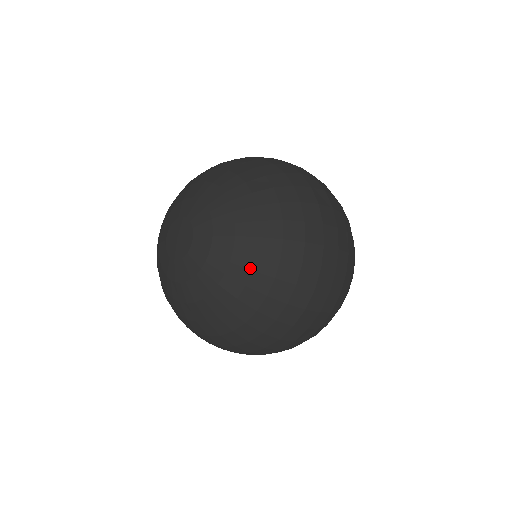
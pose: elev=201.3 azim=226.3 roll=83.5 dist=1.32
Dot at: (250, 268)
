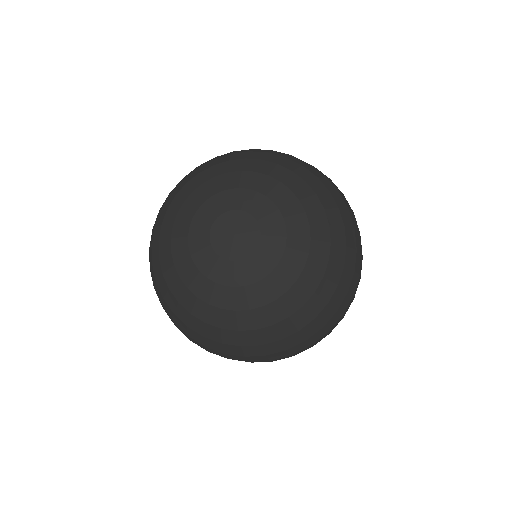
Dot at: (313, 290)
